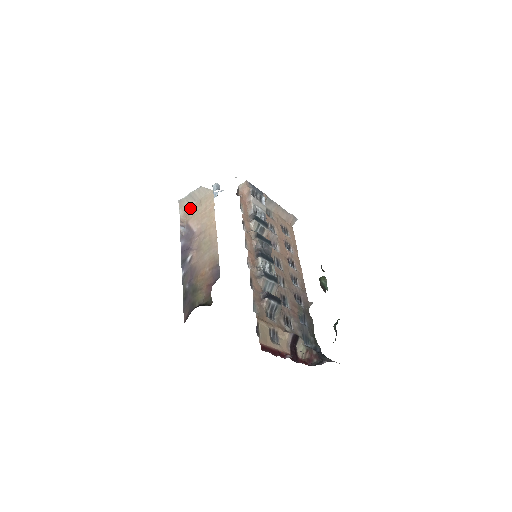
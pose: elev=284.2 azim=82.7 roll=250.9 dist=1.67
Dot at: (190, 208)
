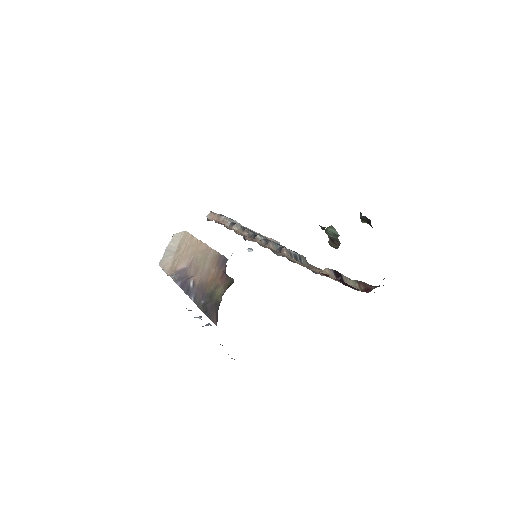
Dot at: (172, 261)
